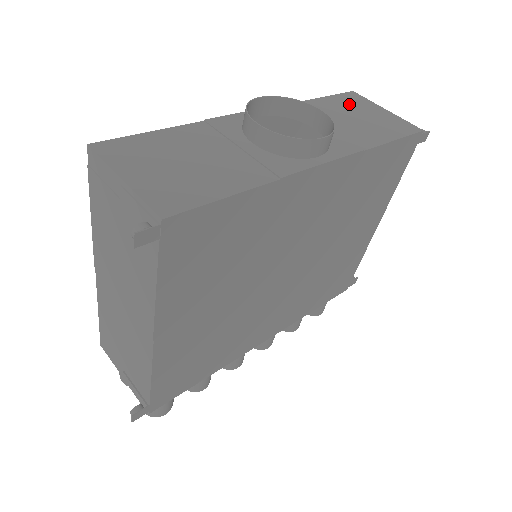
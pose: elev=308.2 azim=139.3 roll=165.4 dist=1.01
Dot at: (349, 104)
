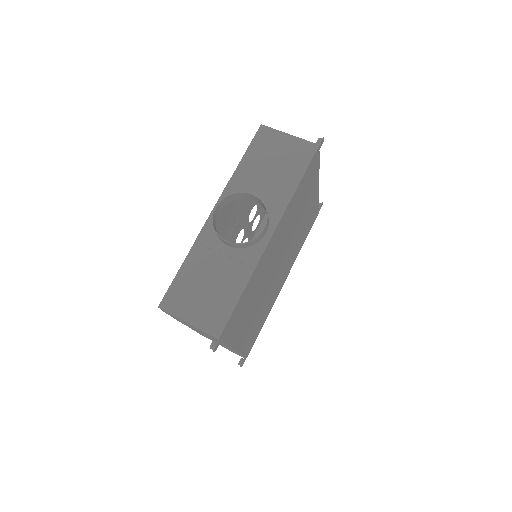
Dot at: (264, 148)
